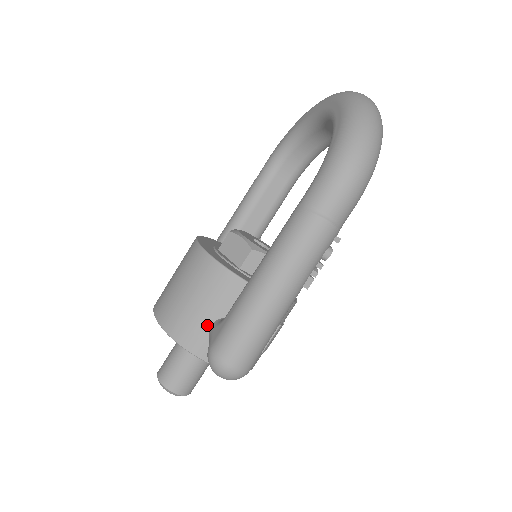
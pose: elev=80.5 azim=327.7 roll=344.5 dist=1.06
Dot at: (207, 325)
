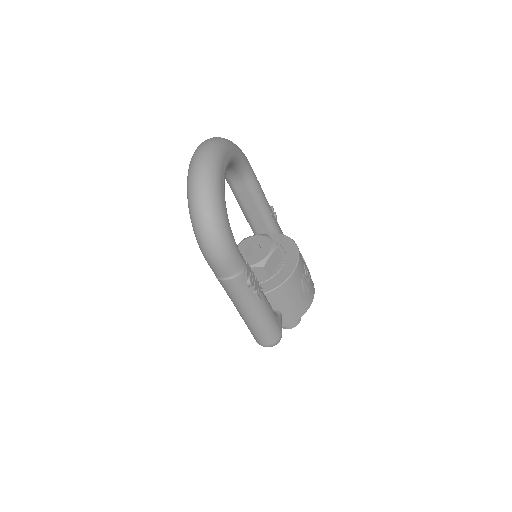
Dot at: occluded
